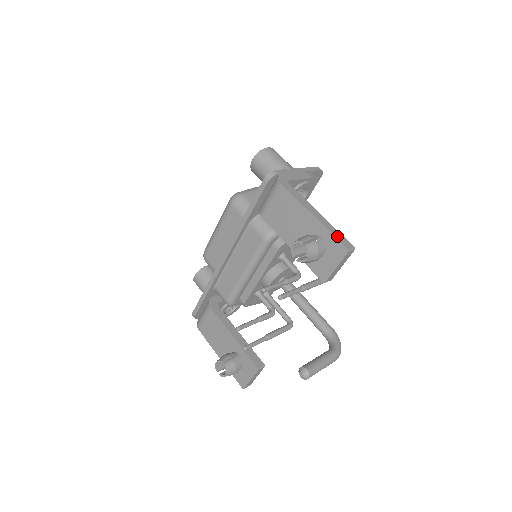
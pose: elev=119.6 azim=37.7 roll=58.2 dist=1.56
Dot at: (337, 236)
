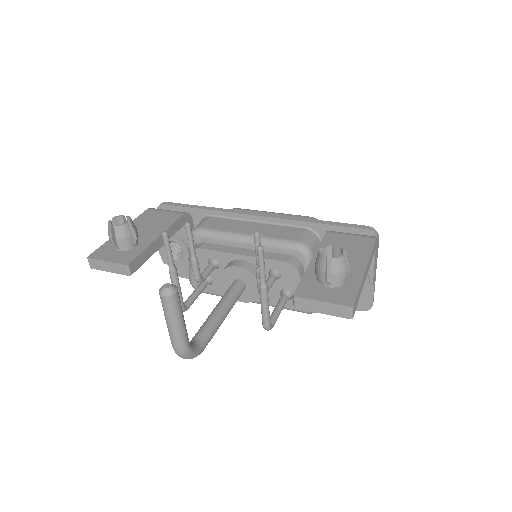
Dot at: occluded
